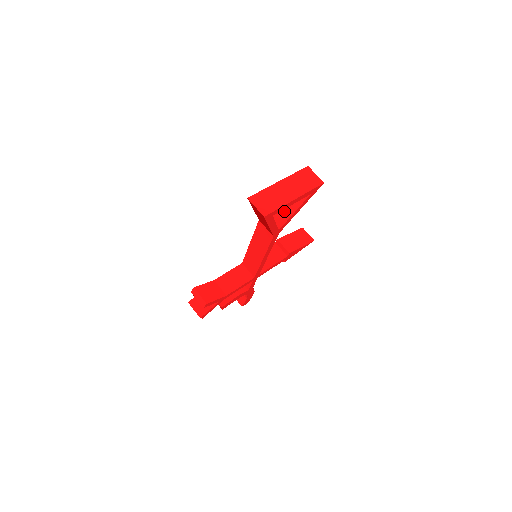
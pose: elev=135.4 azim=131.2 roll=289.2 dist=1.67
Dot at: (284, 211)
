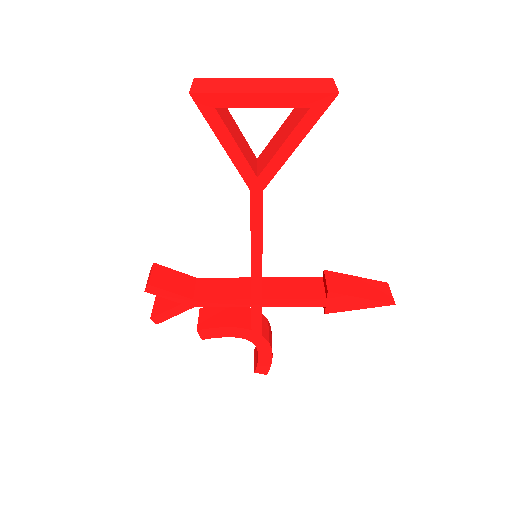
Dot at: (274, 147)
